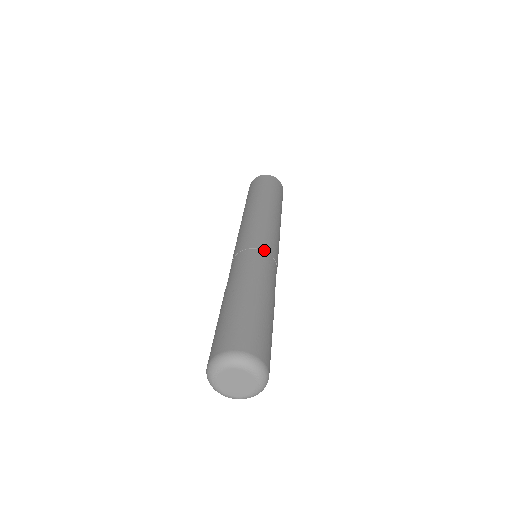
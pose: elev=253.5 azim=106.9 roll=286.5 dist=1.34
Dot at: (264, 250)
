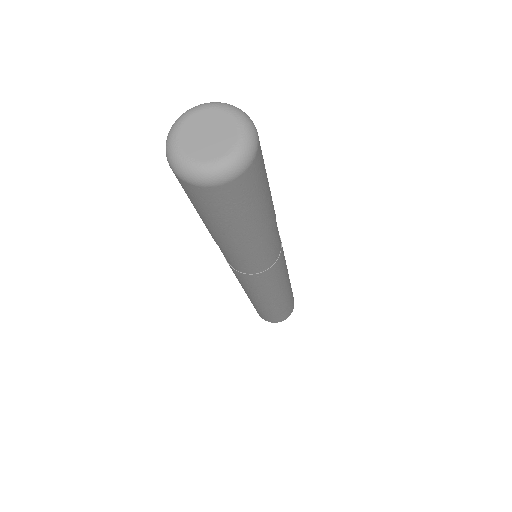
Dot at: occluded
